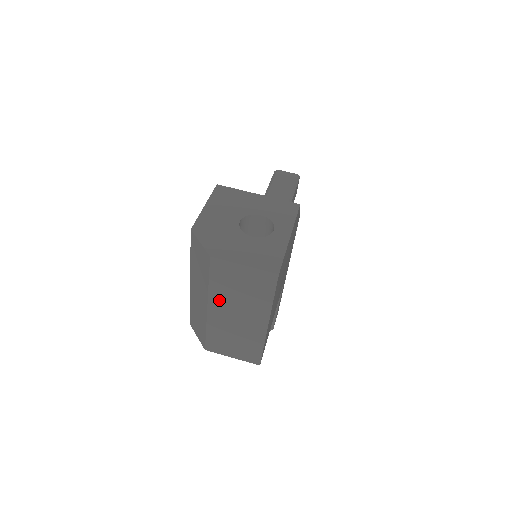
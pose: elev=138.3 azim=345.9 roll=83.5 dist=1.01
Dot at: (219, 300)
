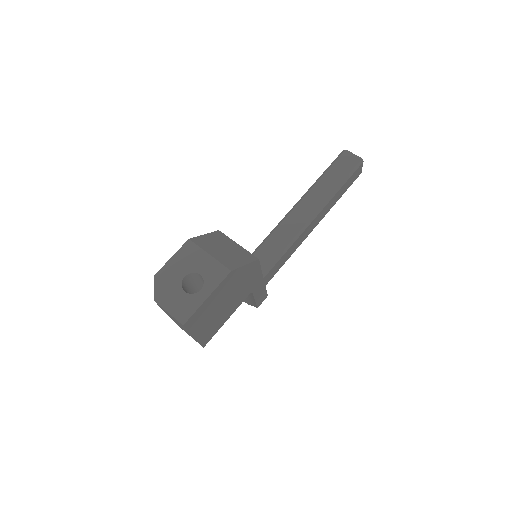
Dot at: occluded
